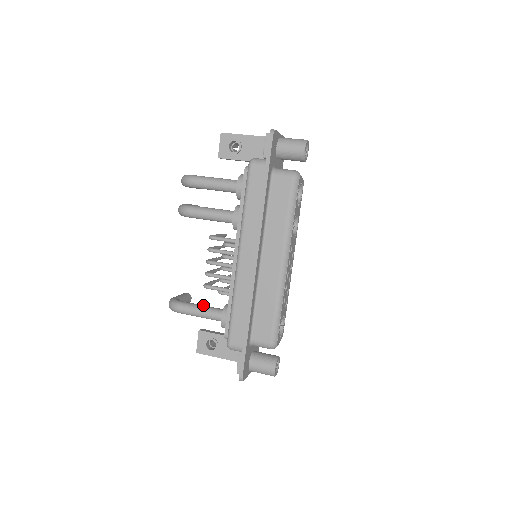
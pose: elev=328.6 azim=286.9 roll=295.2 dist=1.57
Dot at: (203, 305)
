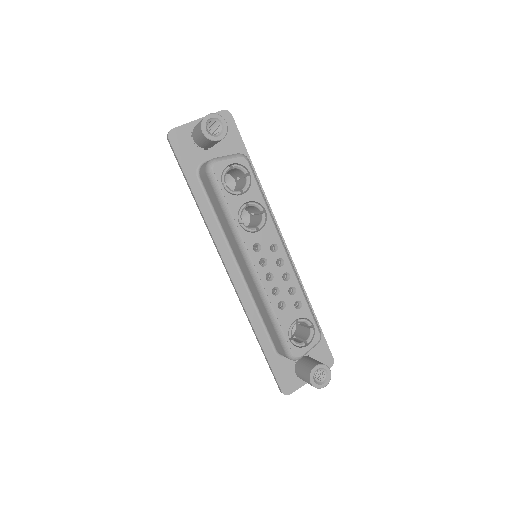
Dot at: occluded
